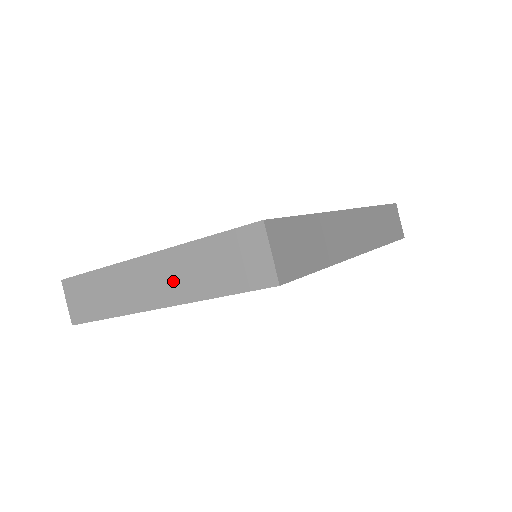
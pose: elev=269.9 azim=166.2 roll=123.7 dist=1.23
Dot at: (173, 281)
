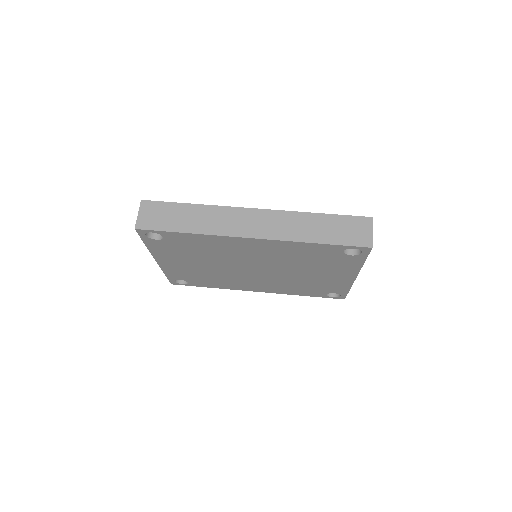
Dot at: occluded
